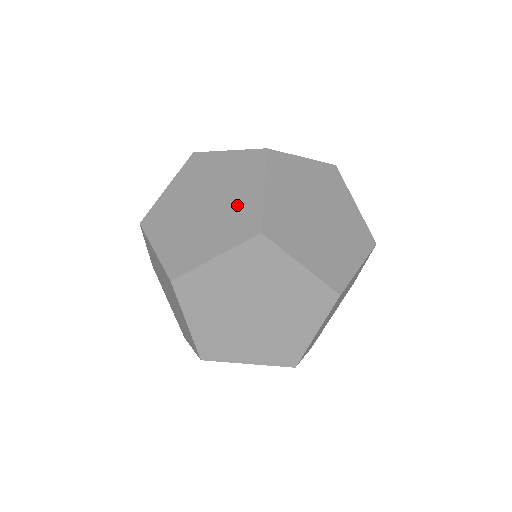
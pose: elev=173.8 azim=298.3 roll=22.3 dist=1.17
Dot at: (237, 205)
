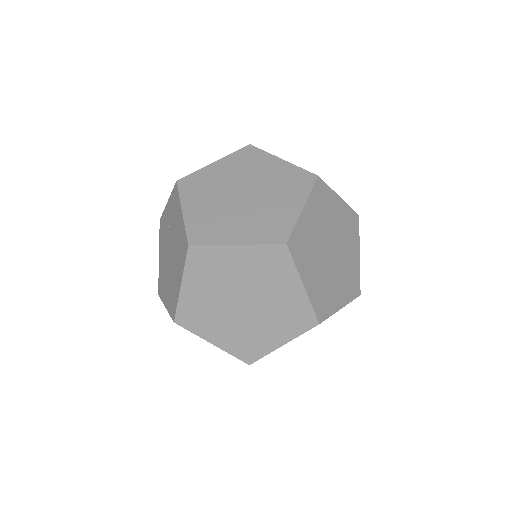
Dot at: (282, 302)
